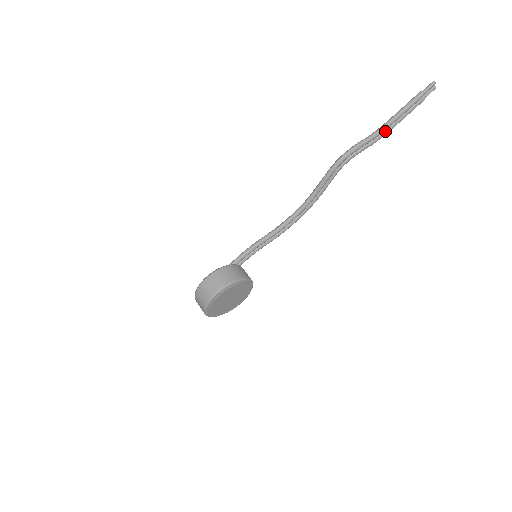
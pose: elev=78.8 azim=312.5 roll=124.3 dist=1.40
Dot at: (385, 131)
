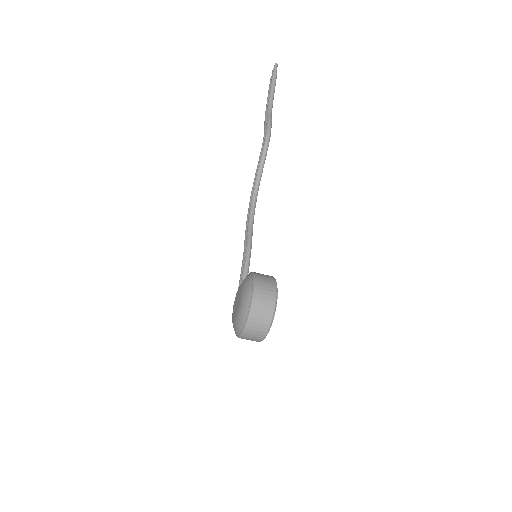
Dot at: occluded
